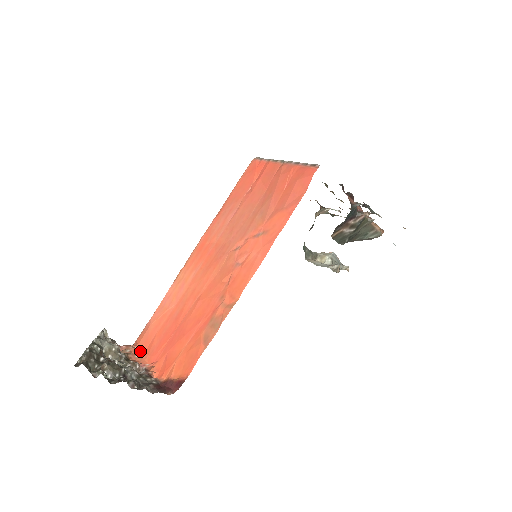
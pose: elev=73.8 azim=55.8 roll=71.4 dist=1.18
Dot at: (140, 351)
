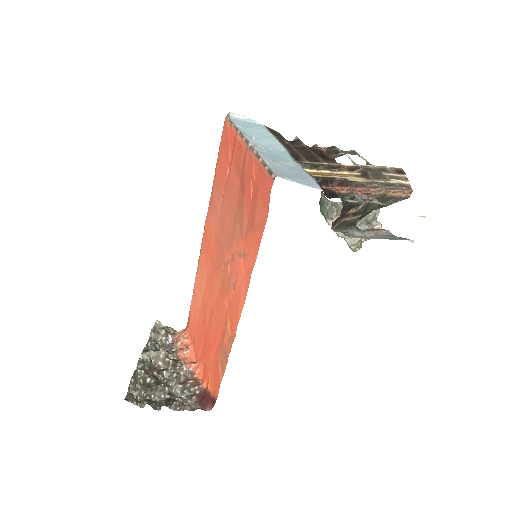
Dot at: (190, 340)
